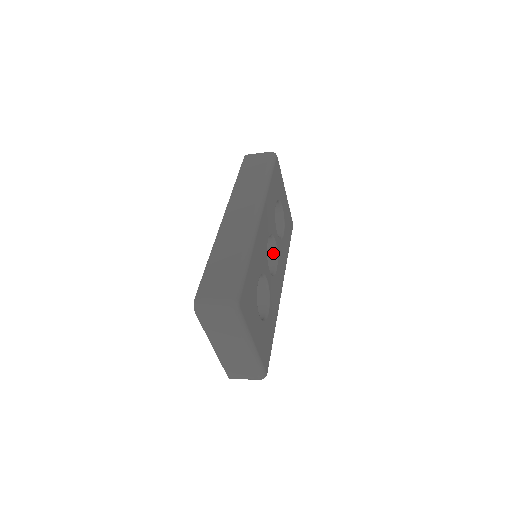
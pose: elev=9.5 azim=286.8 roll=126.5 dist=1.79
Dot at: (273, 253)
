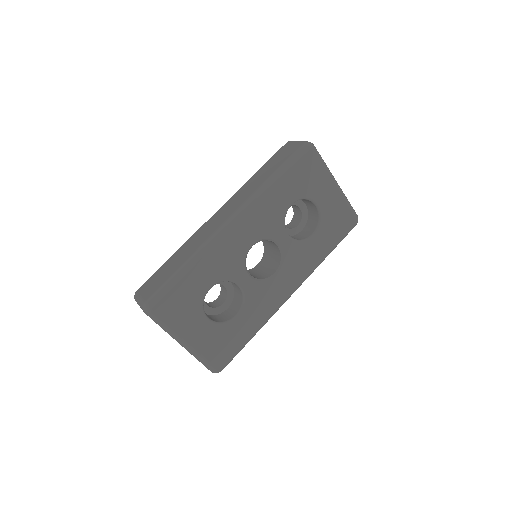
Dot at: (279, 256)
